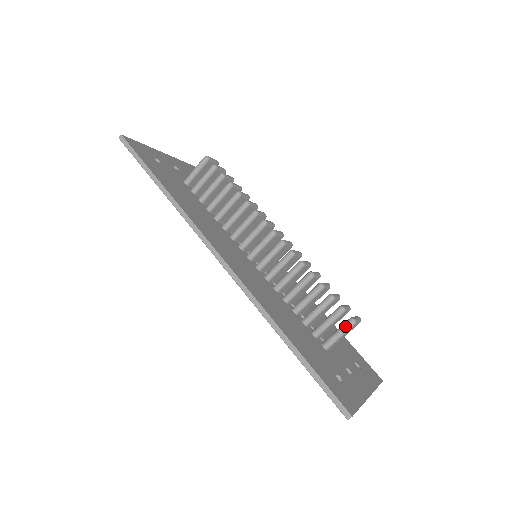
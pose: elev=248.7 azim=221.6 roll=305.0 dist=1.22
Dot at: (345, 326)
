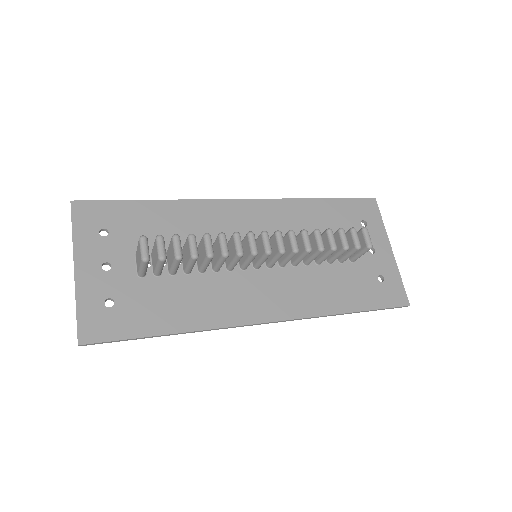
Dot at: occluded
